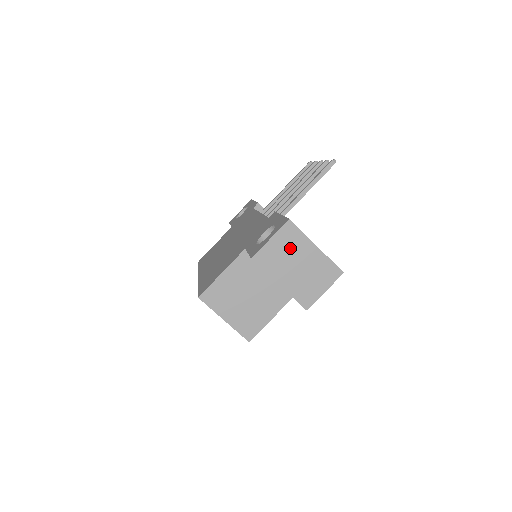
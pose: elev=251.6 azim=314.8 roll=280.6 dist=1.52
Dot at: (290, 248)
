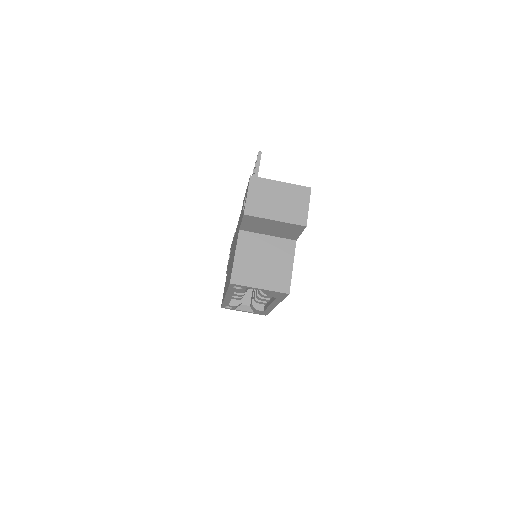
Dot at: (264, 193)
